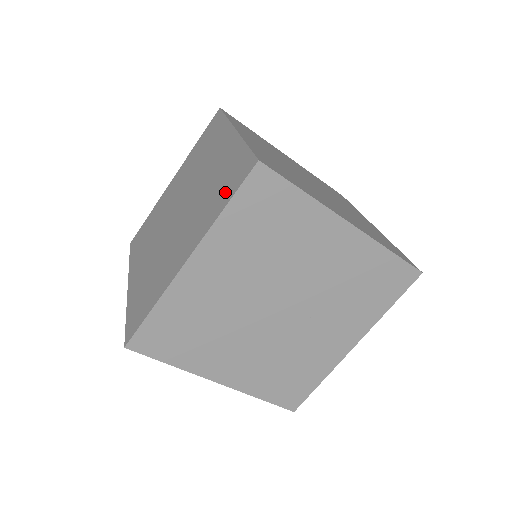
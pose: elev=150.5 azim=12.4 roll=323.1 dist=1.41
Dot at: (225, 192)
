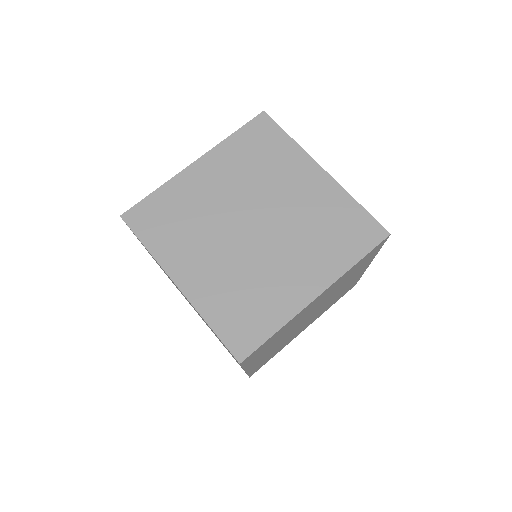
Dot at: occluded
